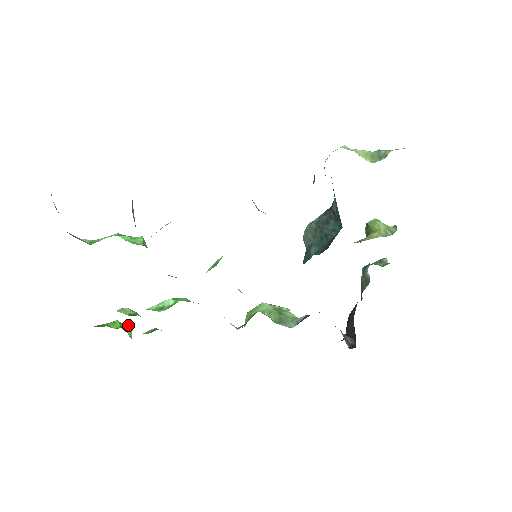
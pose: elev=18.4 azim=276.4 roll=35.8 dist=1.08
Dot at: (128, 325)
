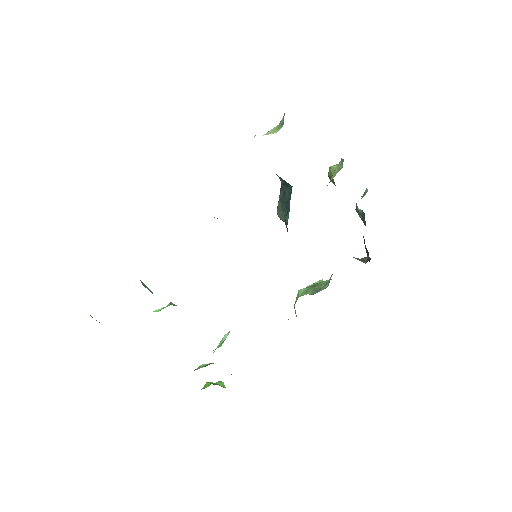
Dot at: (218, 381)
